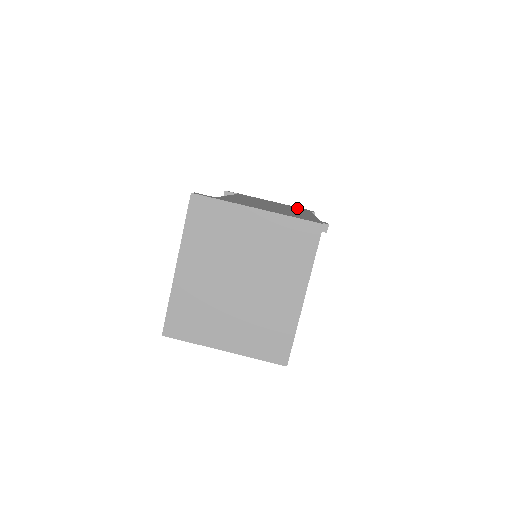
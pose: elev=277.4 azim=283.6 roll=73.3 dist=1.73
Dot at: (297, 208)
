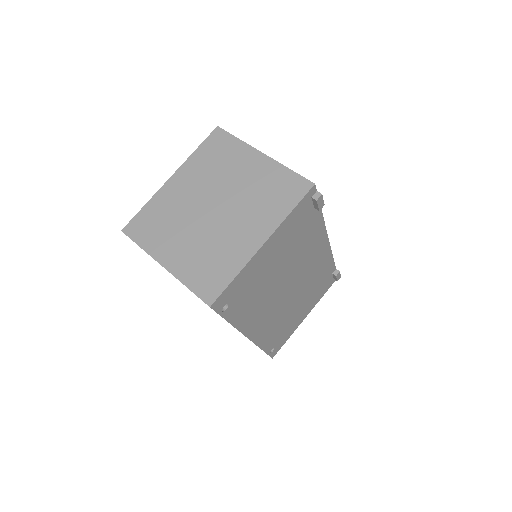
Dot at: occluded
